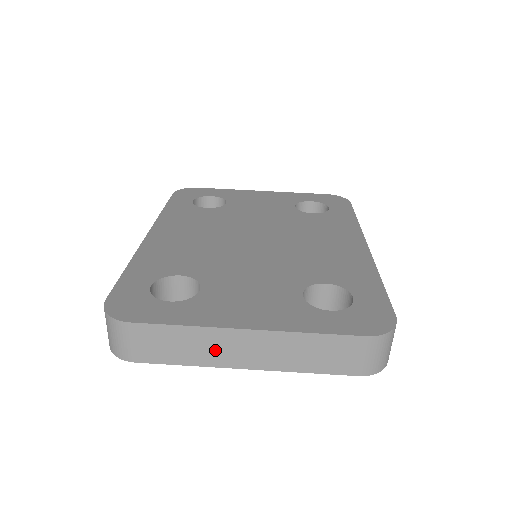
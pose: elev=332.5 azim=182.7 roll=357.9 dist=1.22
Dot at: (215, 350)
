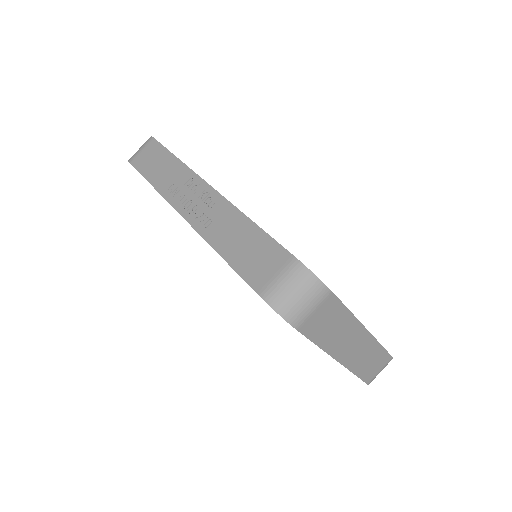
Dot at: (342, 339)
